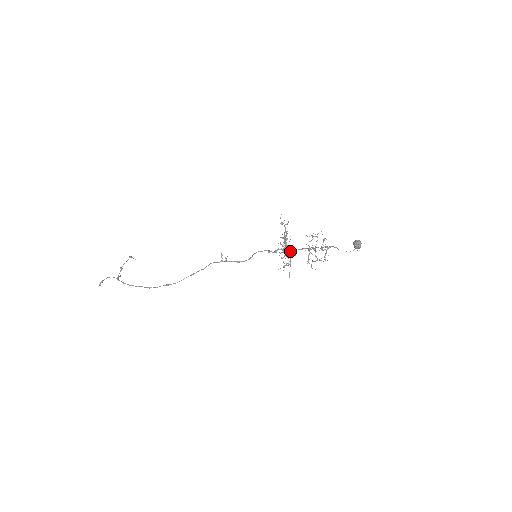
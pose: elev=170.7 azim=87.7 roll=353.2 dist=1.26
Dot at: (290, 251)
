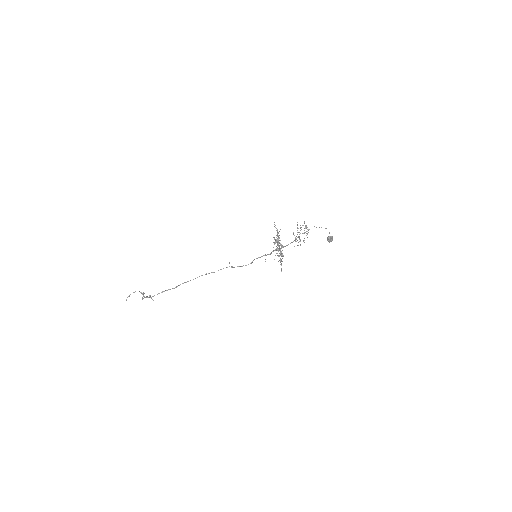
Dot at: occluded
